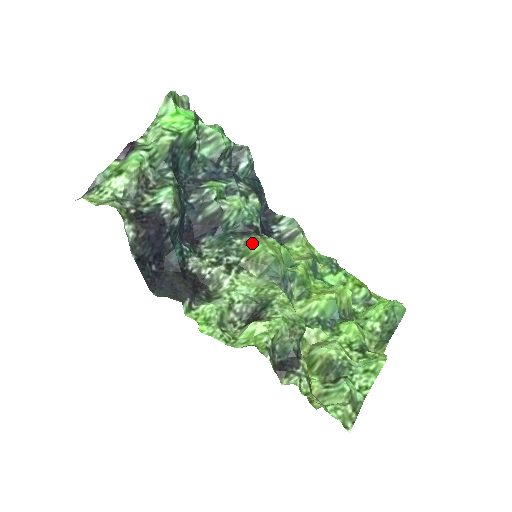
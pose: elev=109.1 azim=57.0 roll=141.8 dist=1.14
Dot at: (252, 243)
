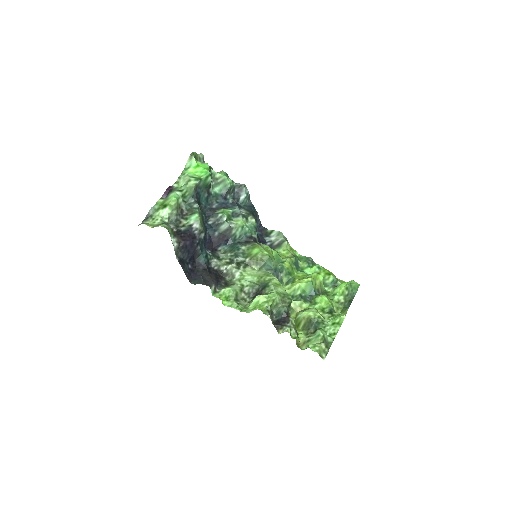
Dot at: (253, 248)
